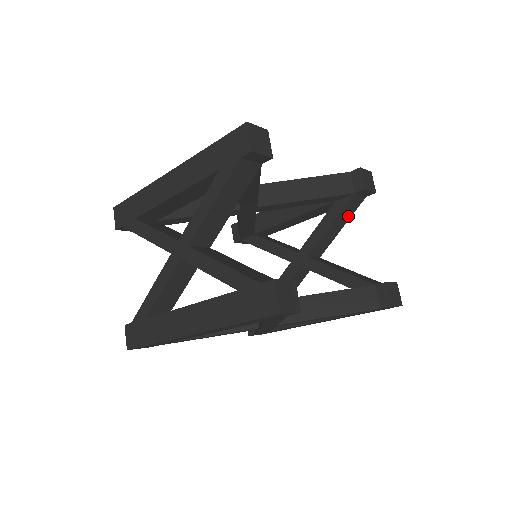
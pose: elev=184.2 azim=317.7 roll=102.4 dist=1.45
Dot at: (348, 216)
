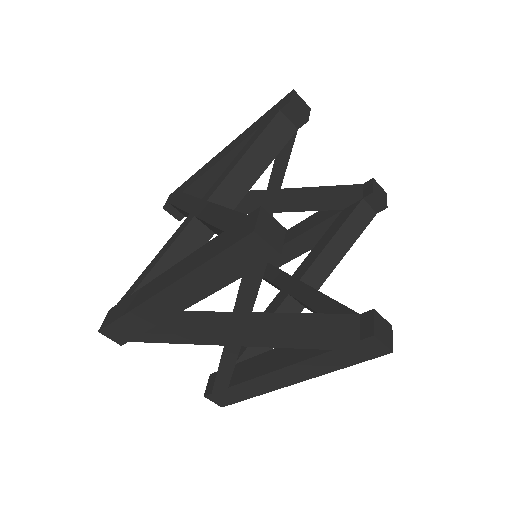
Dot at: occluded
